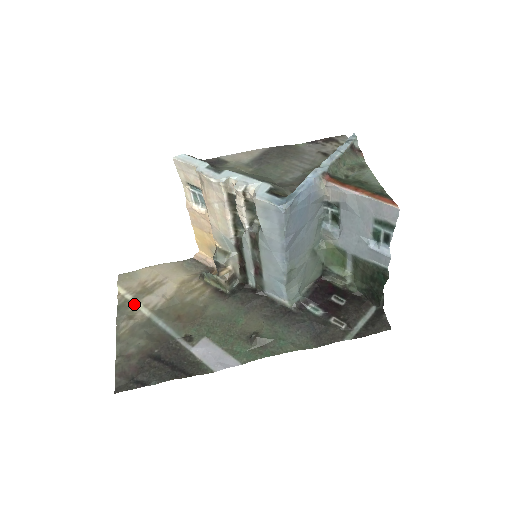
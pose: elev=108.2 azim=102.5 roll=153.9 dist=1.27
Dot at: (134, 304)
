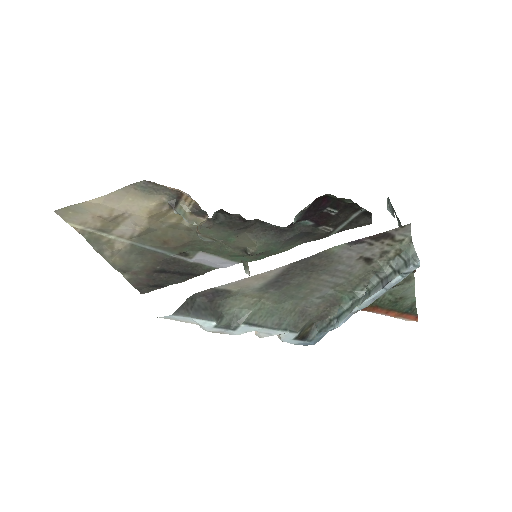
Dot at: (104, 236)
